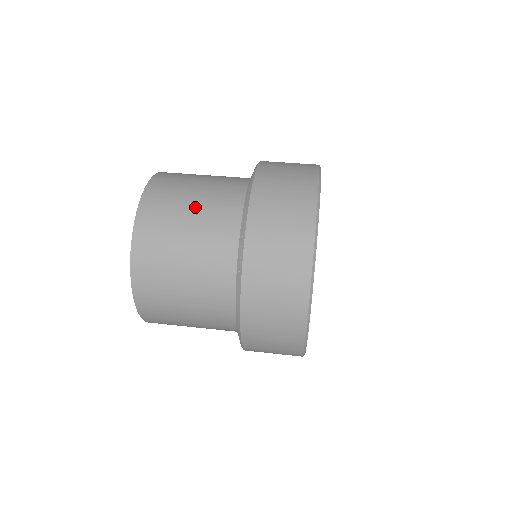
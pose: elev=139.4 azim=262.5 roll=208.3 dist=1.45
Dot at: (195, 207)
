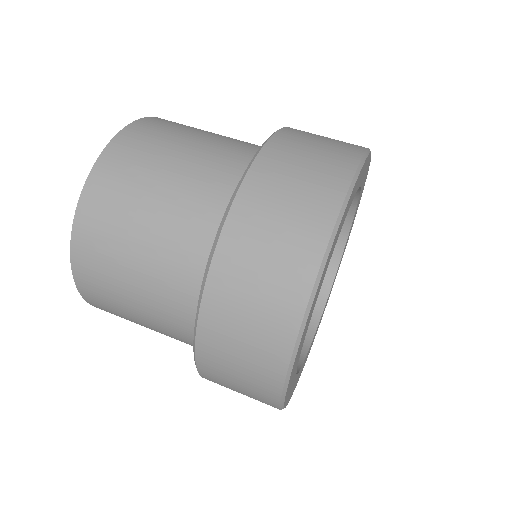
Dot at: (153, 215)
